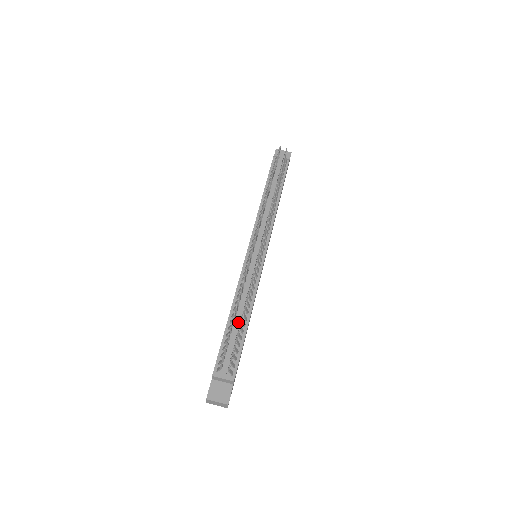
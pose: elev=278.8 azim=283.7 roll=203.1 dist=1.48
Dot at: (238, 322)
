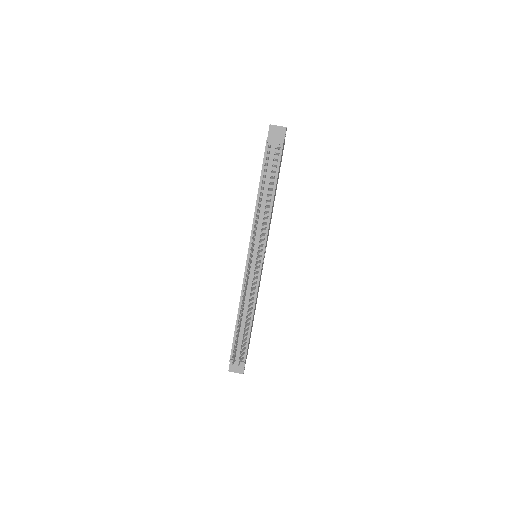
Dot at: (244, 323)
